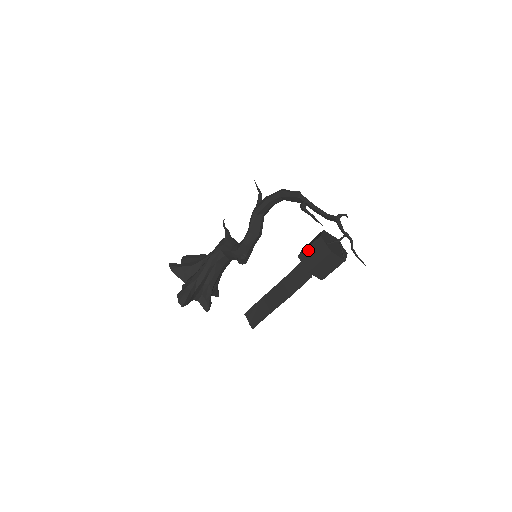
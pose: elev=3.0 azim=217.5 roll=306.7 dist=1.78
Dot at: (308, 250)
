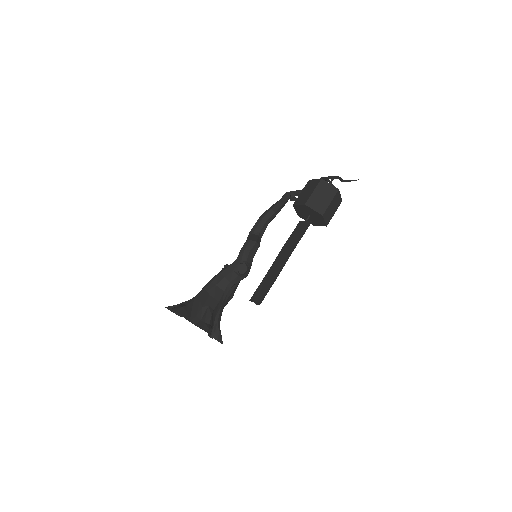
Dot at: (301, 194)
